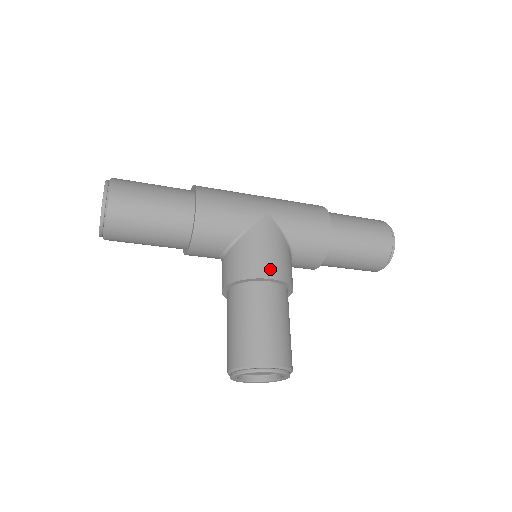
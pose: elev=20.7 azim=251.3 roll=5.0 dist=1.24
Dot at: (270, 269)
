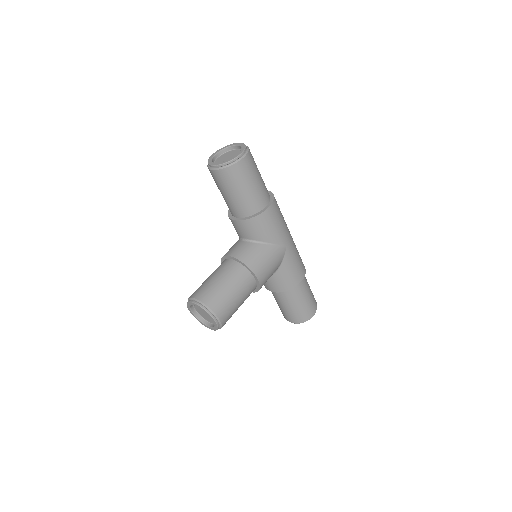
Dot at: (262, 275)
